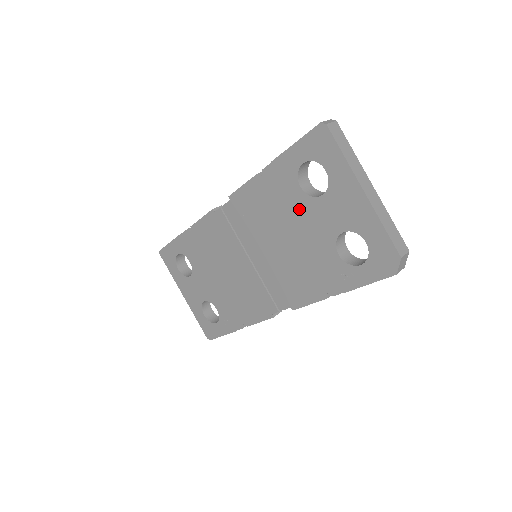
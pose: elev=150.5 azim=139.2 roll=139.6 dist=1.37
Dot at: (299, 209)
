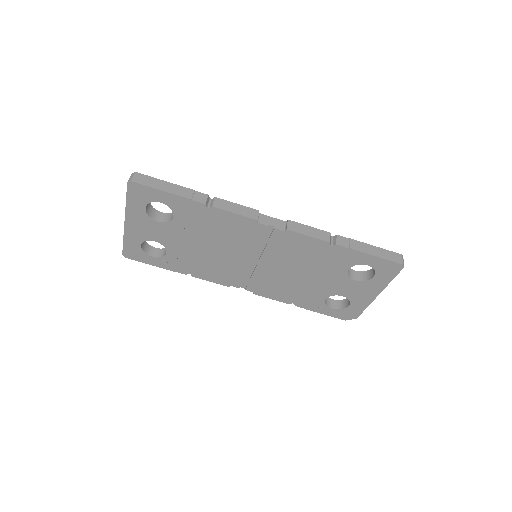
Dot at: (332, 274)
